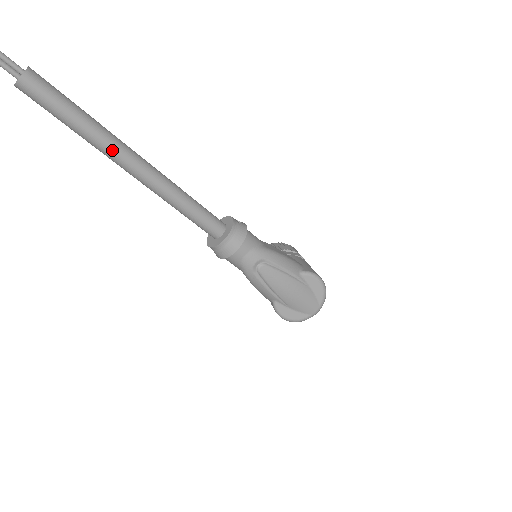
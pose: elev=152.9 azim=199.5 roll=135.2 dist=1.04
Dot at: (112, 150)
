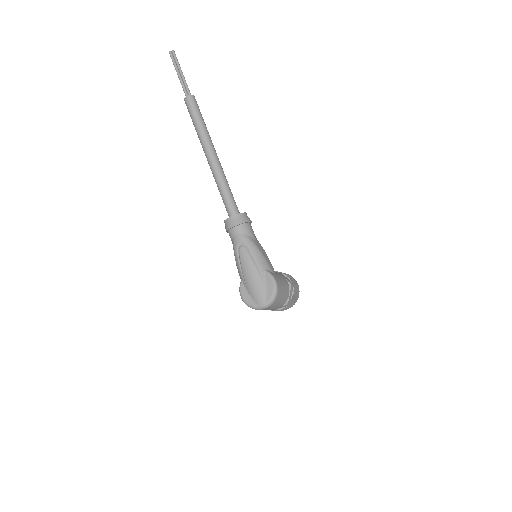
Dot at: (204, 142)
